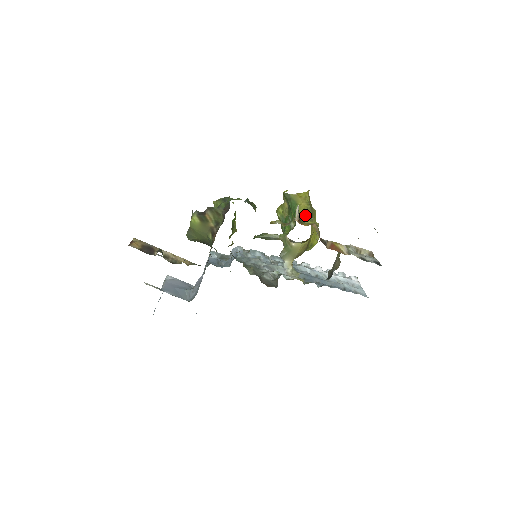
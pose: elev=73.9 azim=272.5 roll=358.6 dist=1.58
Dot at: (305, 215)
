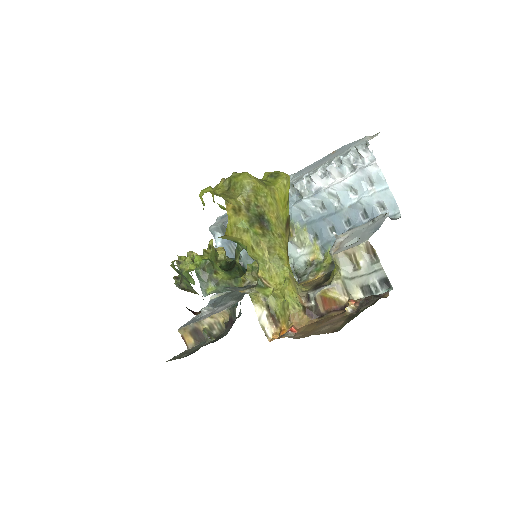
Dot at: (262, 263)
